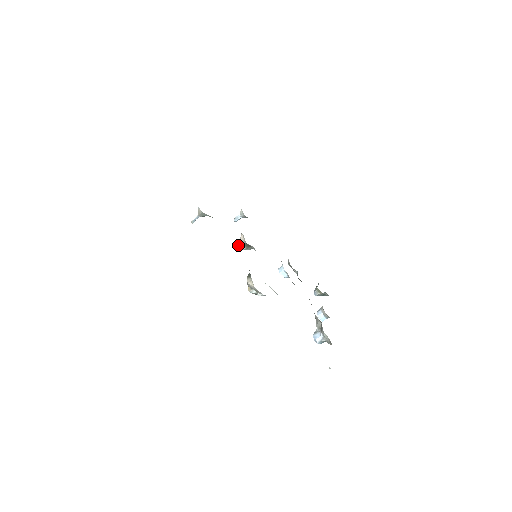
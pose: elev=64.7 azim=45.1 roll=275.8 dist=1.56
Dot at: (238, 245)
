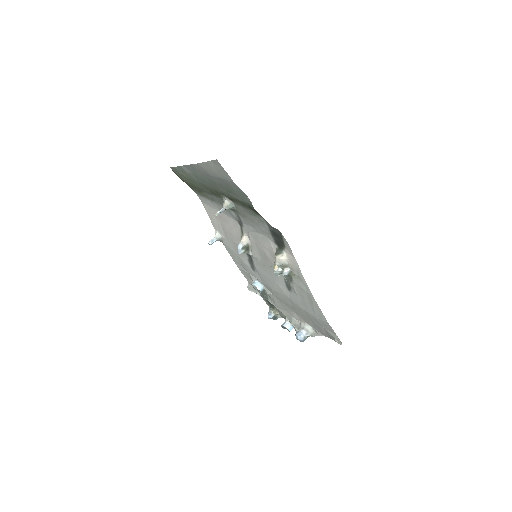
Dot at: (238, 248)
